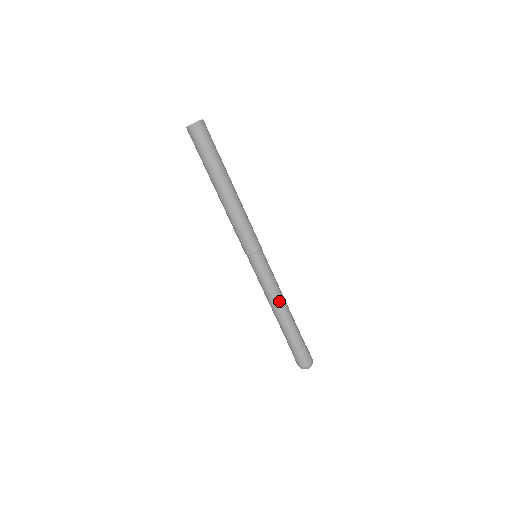
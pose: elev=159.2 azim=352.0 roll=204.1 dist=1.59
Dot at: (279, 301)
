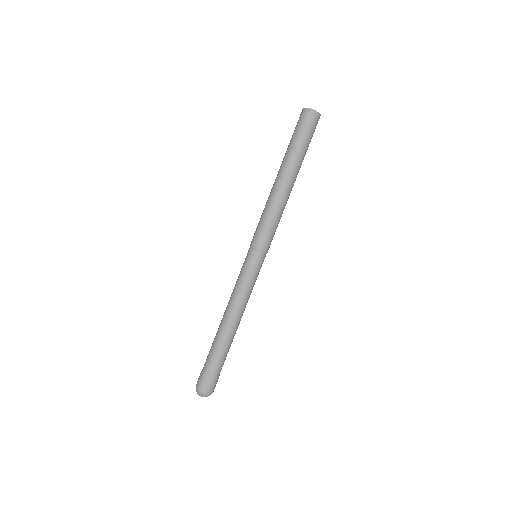
Dot at: (240, 311)
